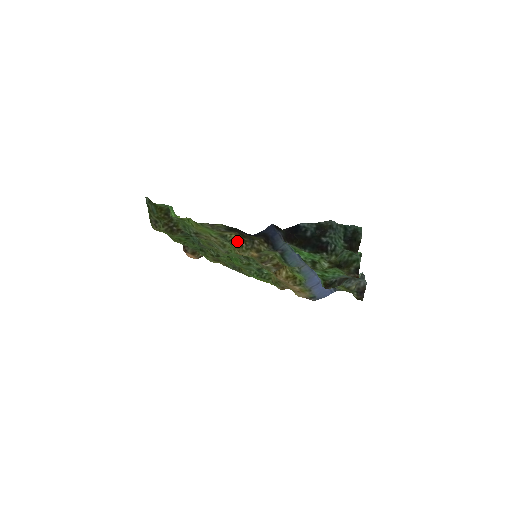
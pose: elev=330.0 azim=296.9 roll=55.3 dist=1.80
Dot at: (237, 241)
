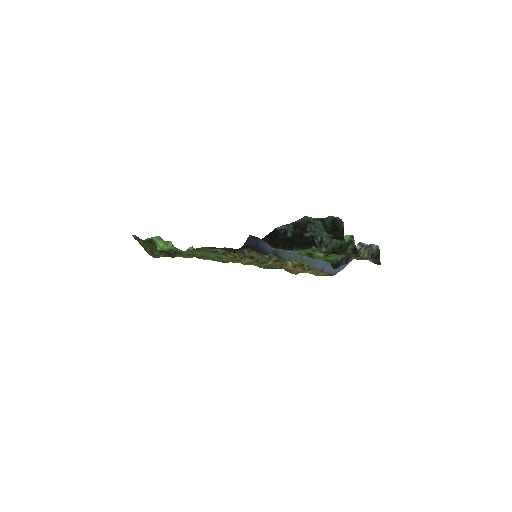
Dot at: (229, 252)
